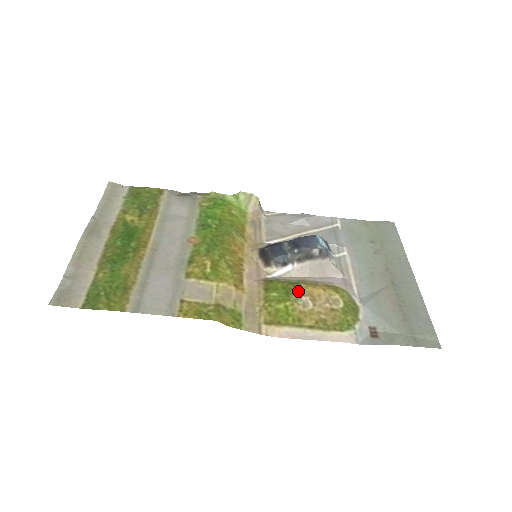
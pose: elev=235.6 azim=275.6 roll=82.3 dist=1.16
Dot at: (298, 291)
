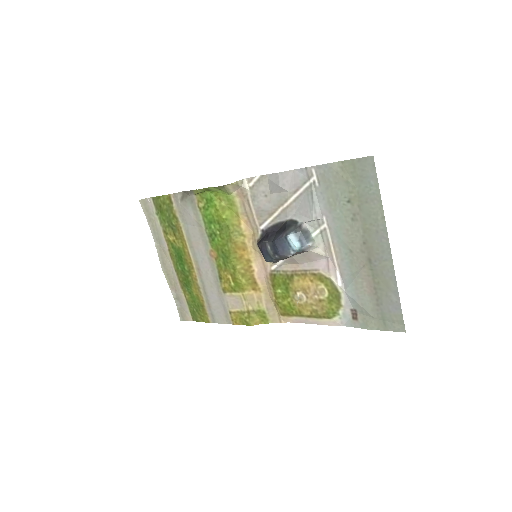
Dot at: (293, 287)
